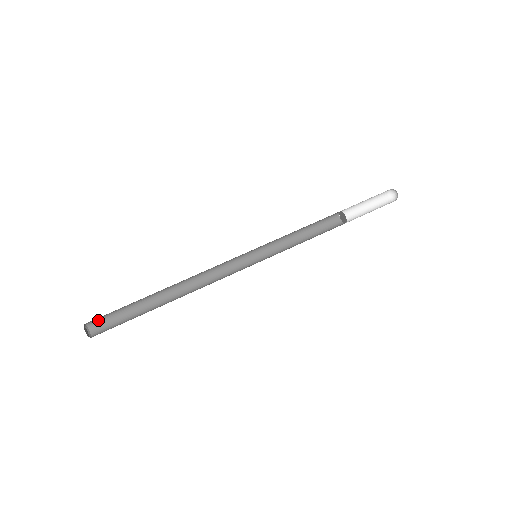
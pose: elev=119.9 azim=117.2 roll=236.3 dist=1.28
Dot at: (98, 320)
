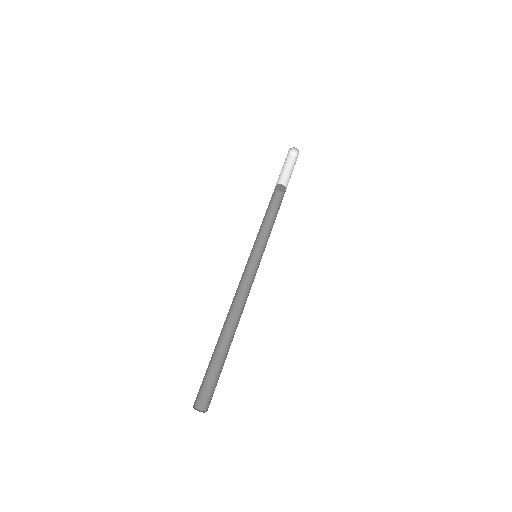
Dot at: (197, 394)
